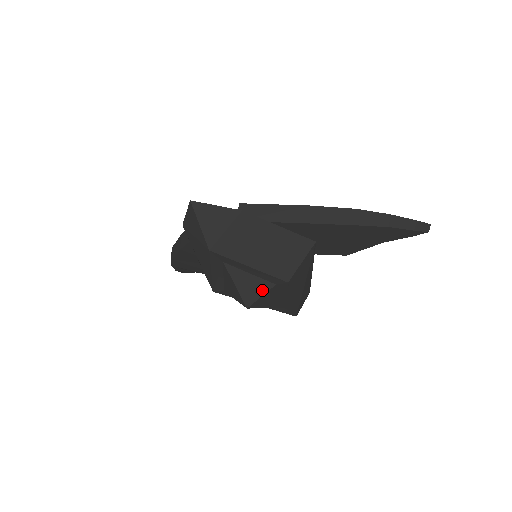
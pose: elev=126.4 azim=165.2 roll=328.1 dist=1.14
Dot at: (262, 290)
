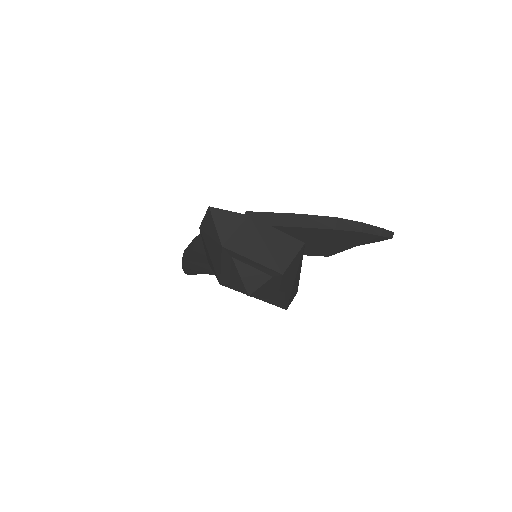
Dot at: (261, 281)
